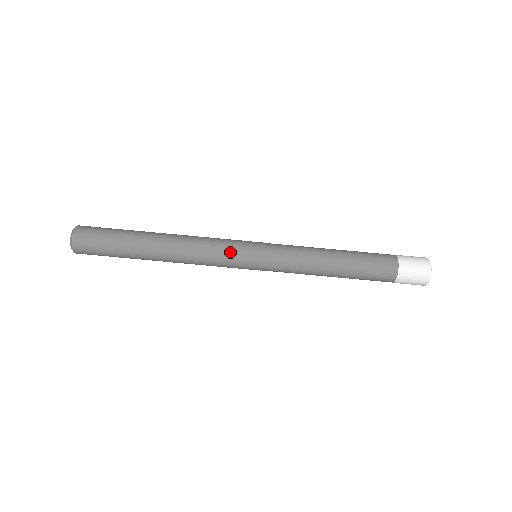
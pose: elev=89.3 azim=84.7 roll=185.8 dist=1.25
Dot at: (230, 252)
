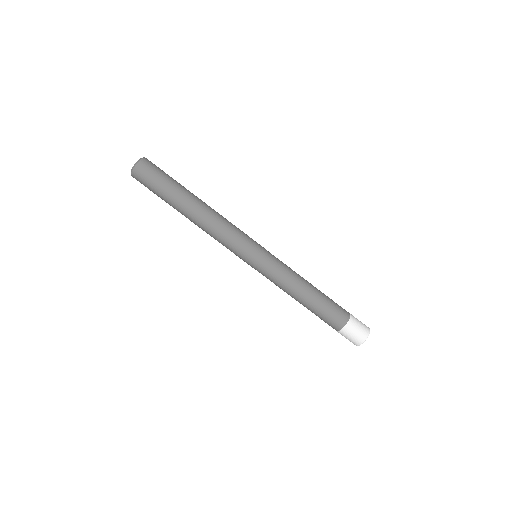
Dot at: (239, 245)
